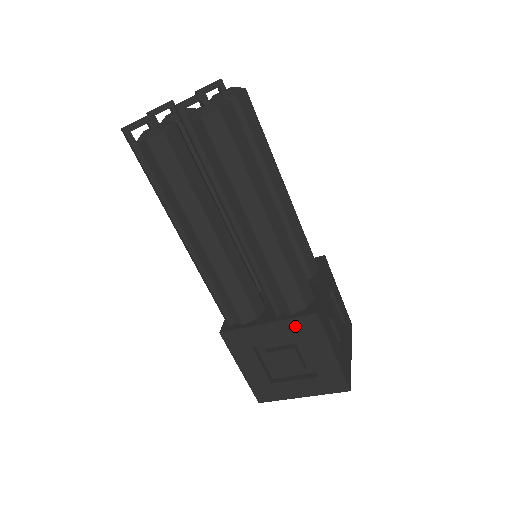
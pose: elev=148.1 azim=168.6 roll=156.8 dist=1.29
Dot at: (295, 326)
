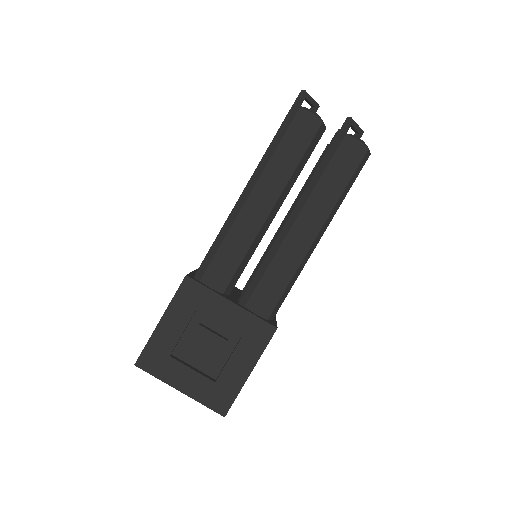
Dot at: (250, 323)
